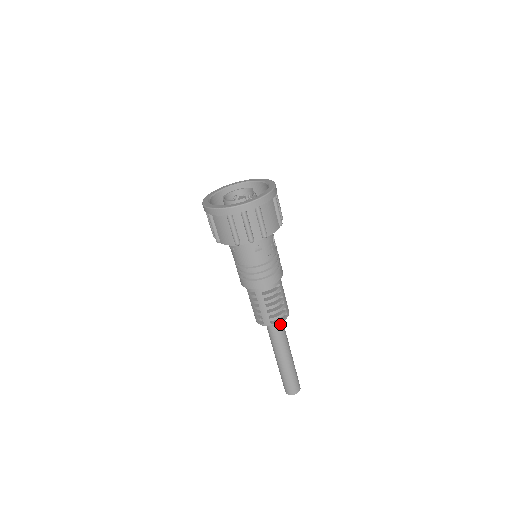
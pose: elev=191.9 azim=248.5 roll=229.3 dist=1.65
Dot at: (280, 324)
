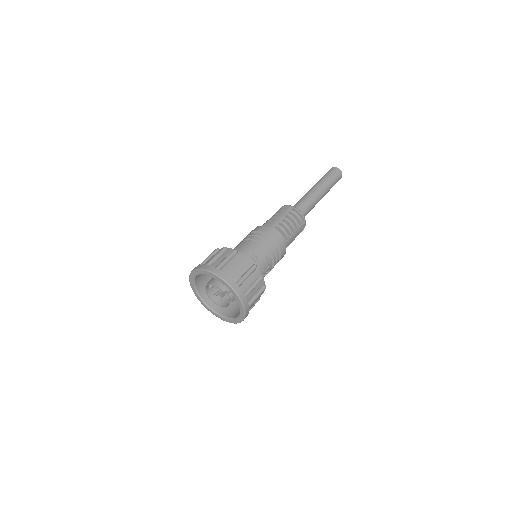
Dot at: occluded
